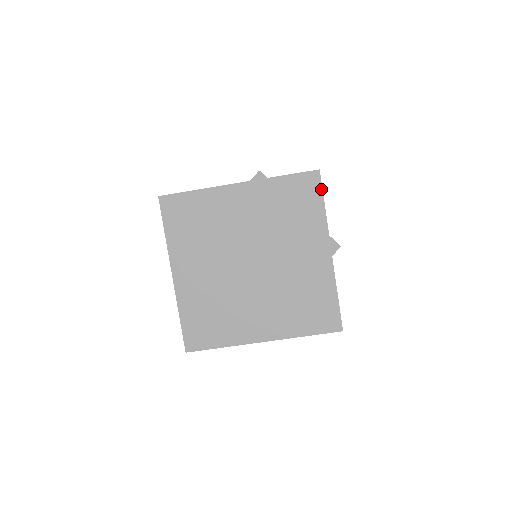
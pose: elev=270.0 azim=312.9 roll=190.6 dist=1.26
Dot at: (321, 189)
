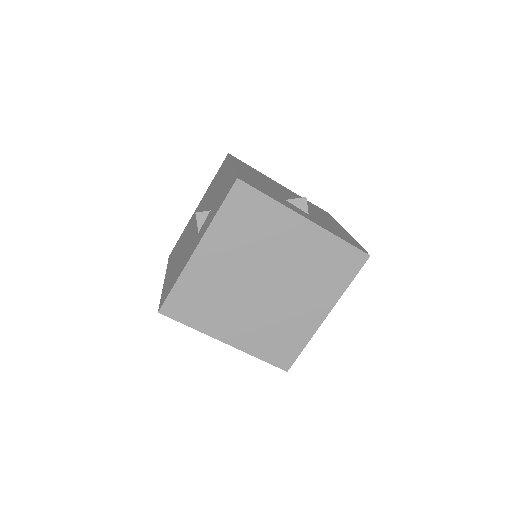
Dot at: (254, 189)
